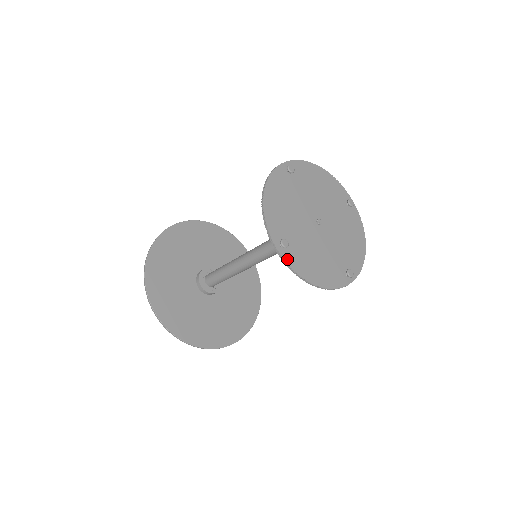
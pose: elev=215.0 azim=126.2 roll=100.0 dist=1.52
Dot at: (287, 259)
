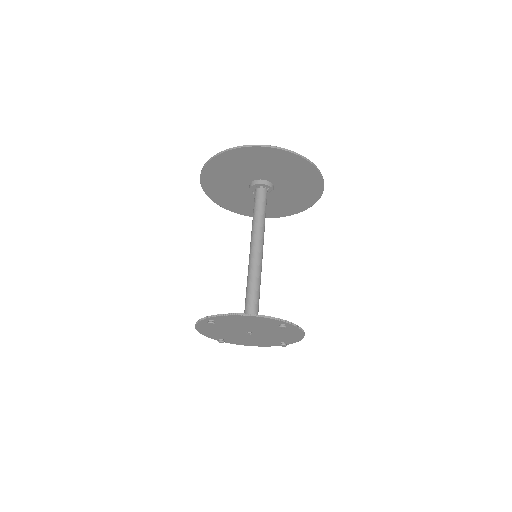
Dot at: (227, 342)
